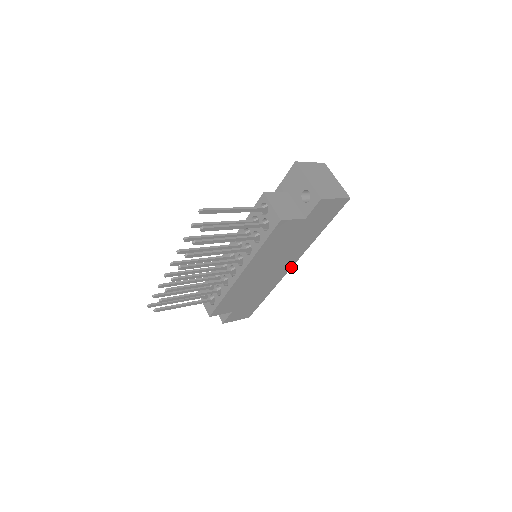
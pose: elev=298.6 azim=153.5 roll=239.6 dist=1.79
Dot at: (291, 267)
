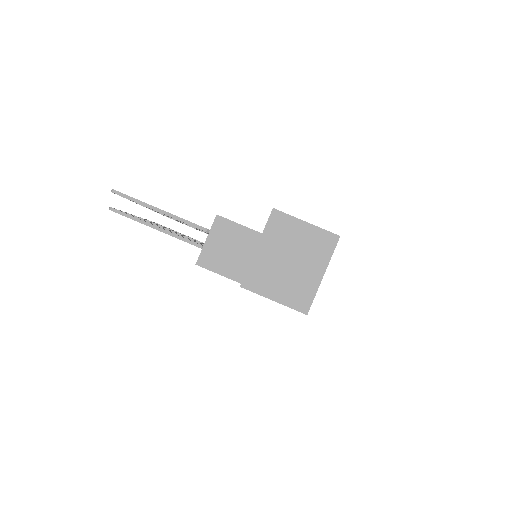
Dot at: occluded
